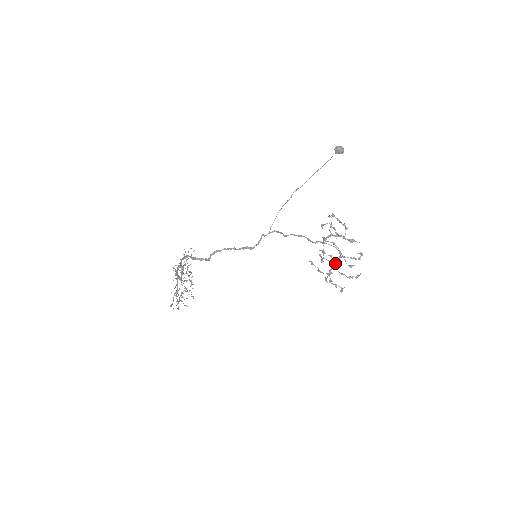
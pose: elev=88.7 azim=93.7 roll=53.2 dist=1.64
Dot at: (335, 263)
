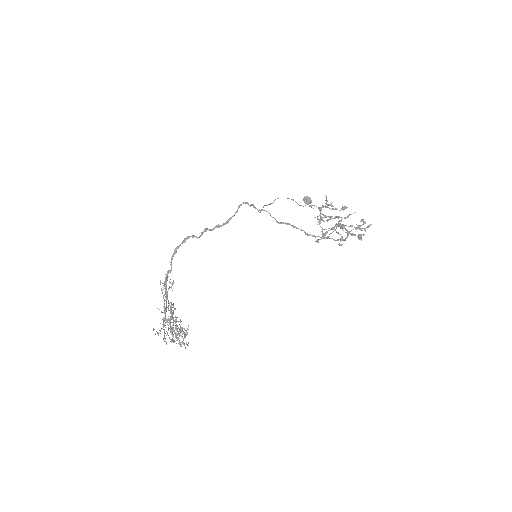
Dot at: occluded
